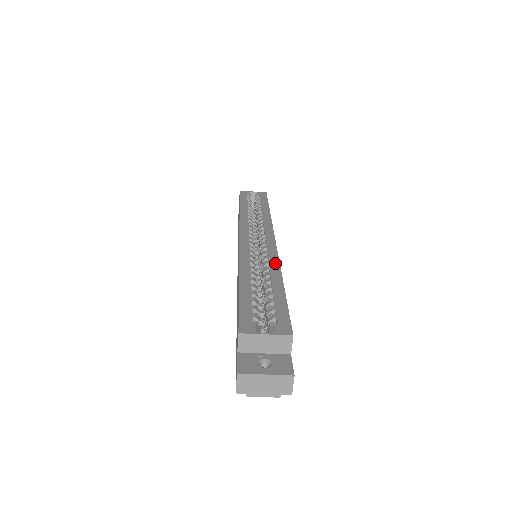
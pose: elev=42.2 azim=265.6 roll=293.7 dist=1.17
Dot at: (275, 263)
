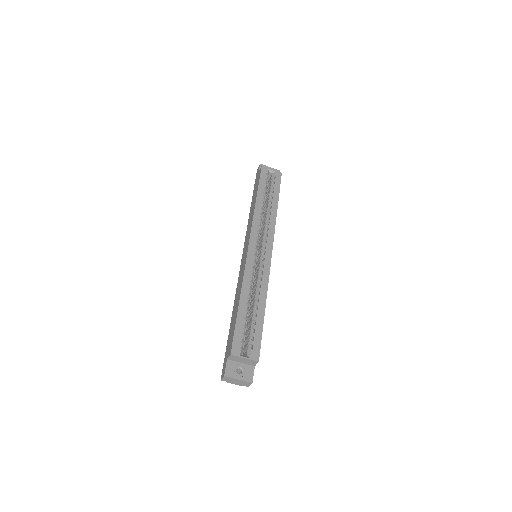
Dot at: (265, 285)
